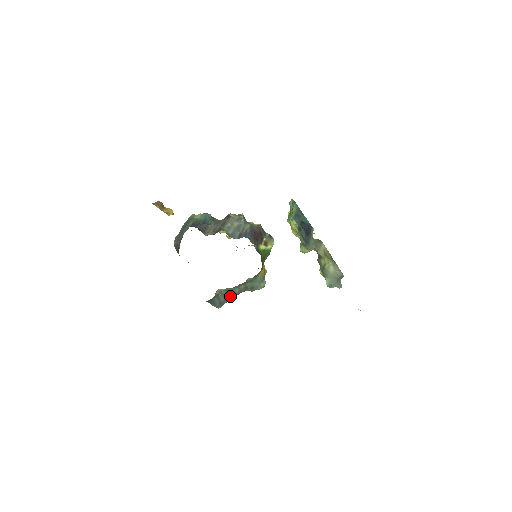
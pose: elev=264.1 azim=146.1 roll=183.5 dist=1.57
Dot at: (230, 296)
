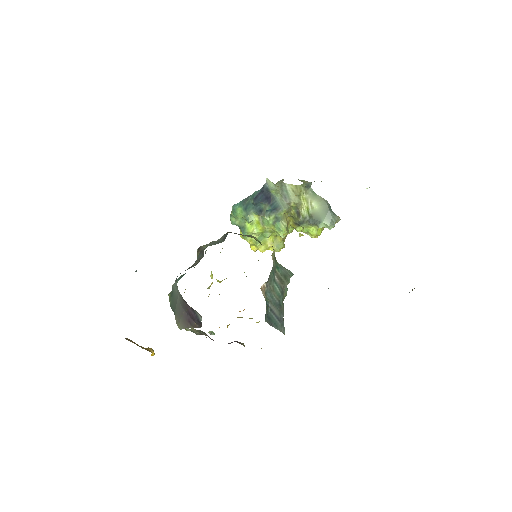
Dot at: (278, 304)
